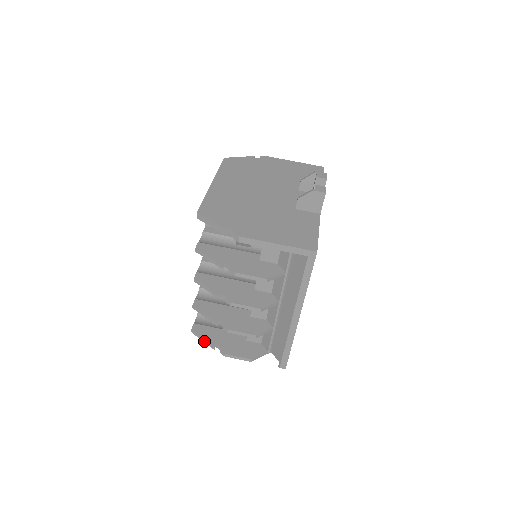
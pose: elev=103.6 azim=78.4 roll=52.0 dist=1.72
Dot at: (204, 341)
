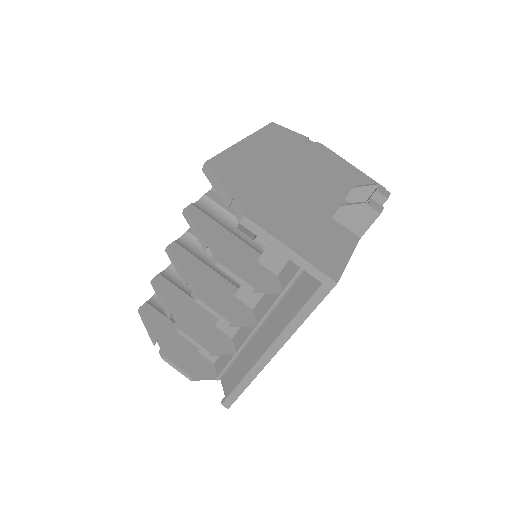
Dot at: (147, 329)
